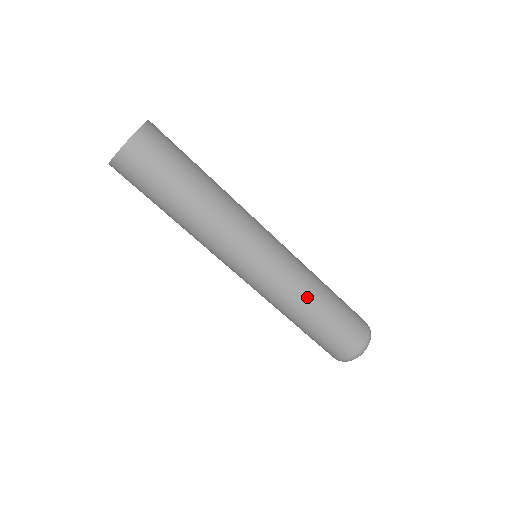
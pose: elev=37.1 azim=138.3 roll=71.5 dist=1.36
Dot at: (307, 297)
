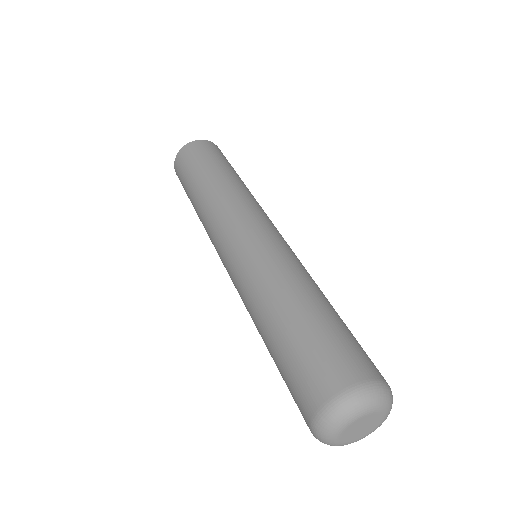
Dot at: (299, 279)
